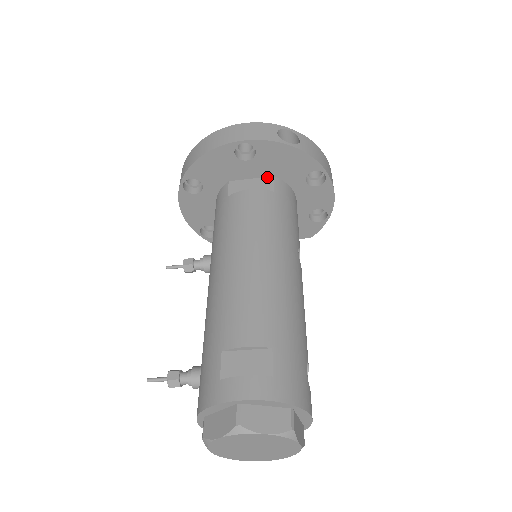
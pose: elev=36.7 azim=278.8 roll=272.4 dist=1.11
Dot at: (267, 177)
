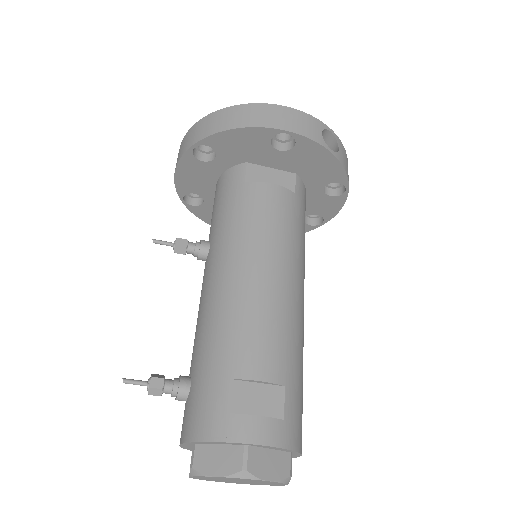
Dot at: (289, 172)
